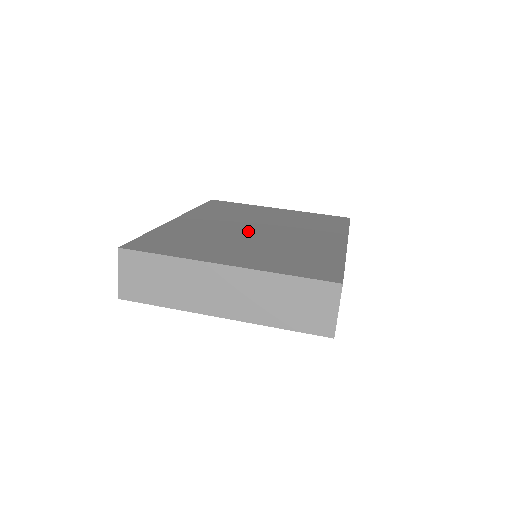
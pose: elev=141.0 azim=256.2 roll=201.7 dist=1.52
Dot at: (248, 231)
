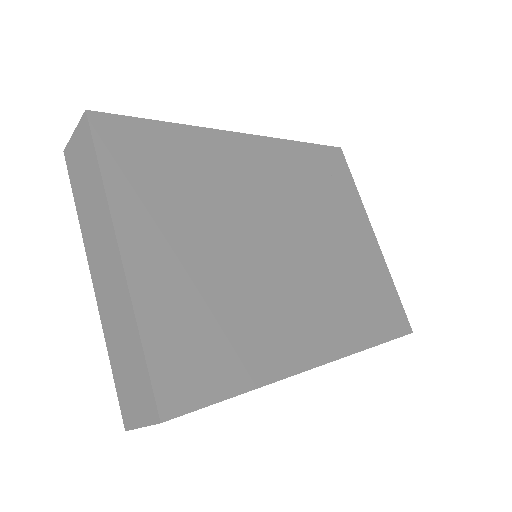
Dot at: (263, 232)
